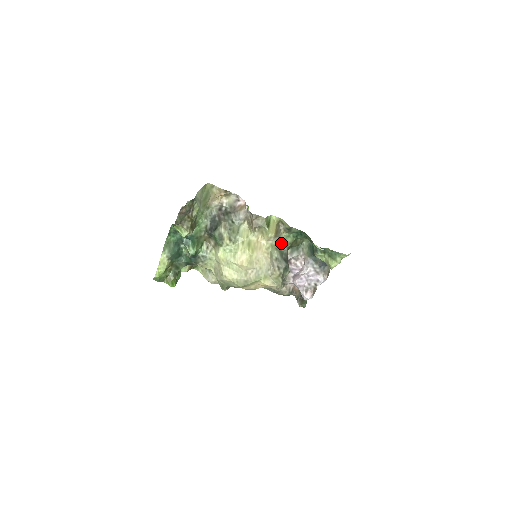
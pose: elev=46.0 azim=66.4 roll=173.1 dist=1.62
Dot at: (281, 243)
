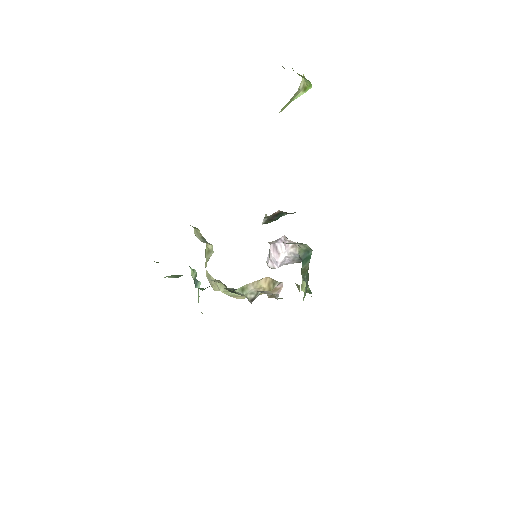
Dot at: occluded
